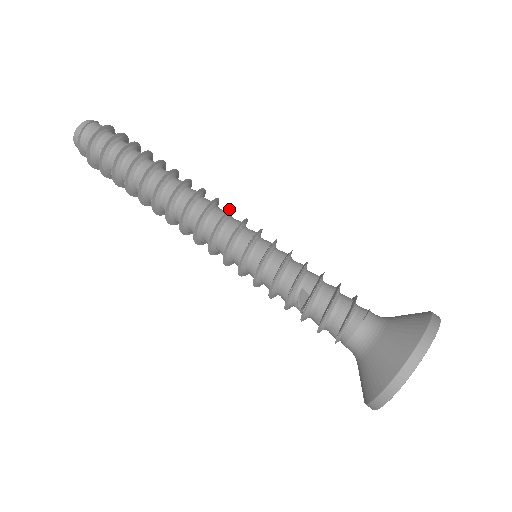
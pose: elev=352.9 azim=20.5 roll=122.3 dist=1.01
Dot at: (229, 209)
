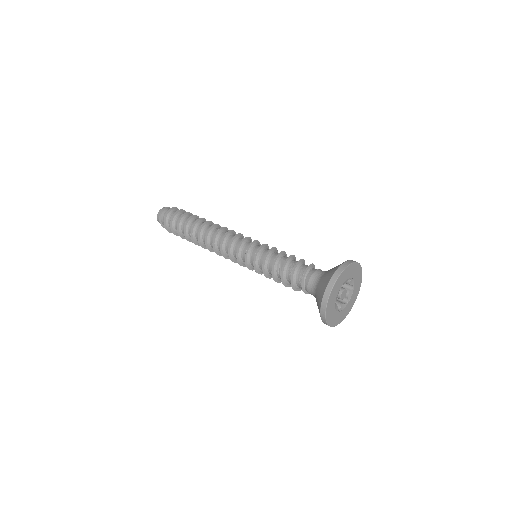
Dot at: (242, 234)
